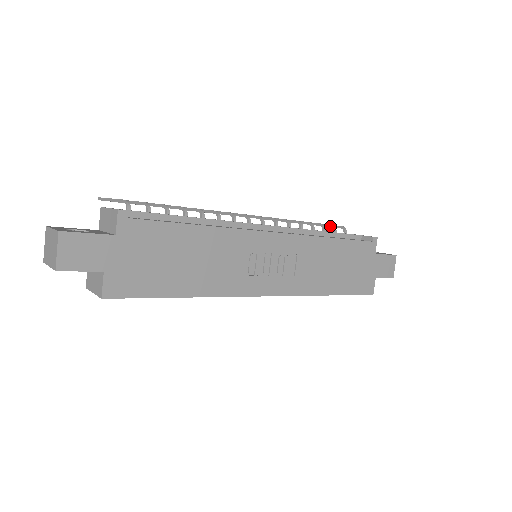
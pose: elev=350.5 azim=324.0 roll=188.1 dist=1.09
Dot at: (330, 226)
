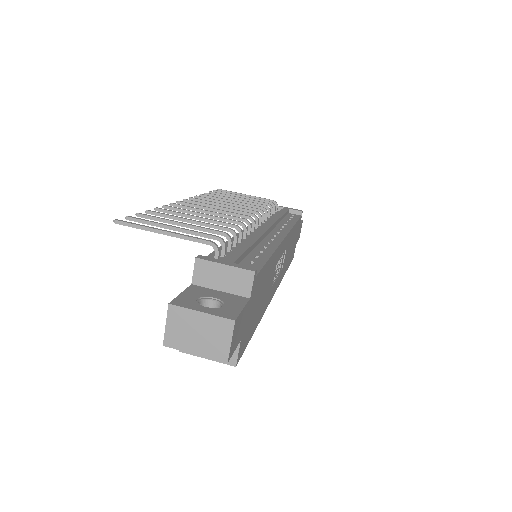
Dot at: (270, 203)
